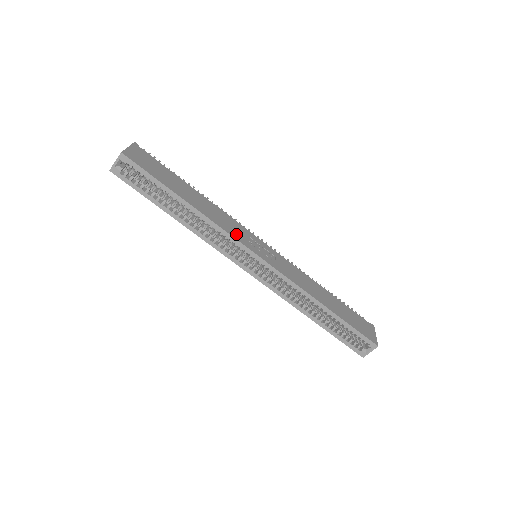
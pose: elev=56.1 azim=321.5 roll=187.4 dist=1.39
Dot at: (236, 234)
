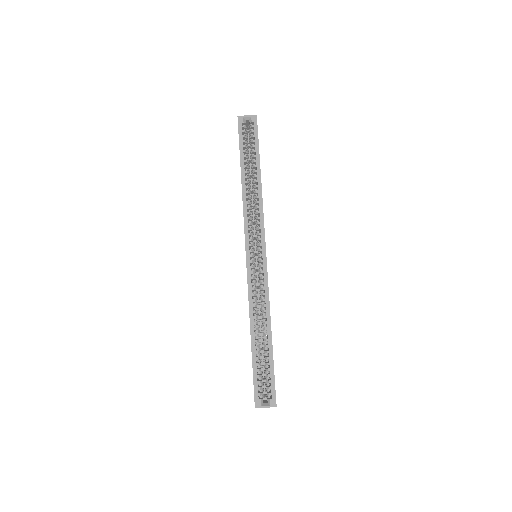
Dot at: occluded
